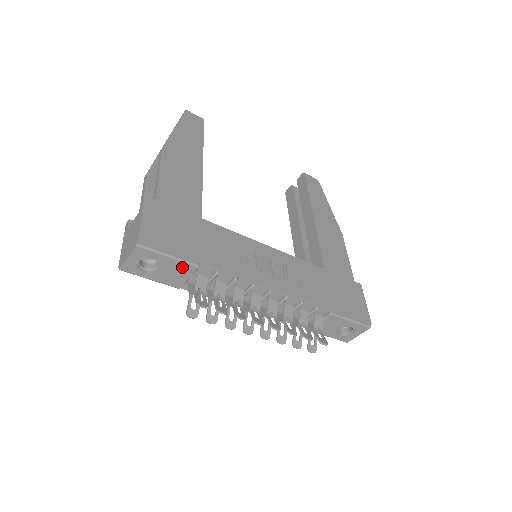
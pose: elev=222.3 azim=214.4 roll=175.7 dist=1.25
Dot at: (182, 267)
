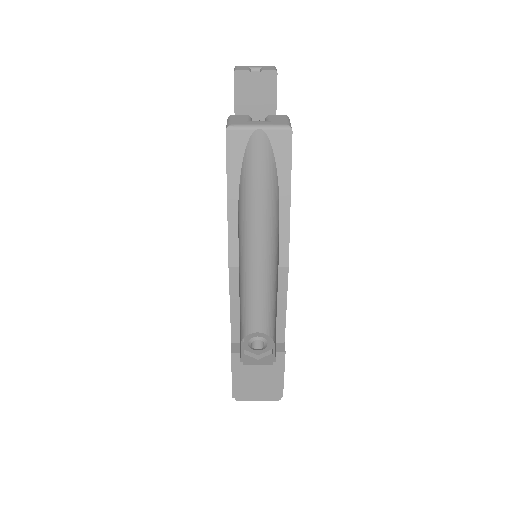
Dot at: occluded
